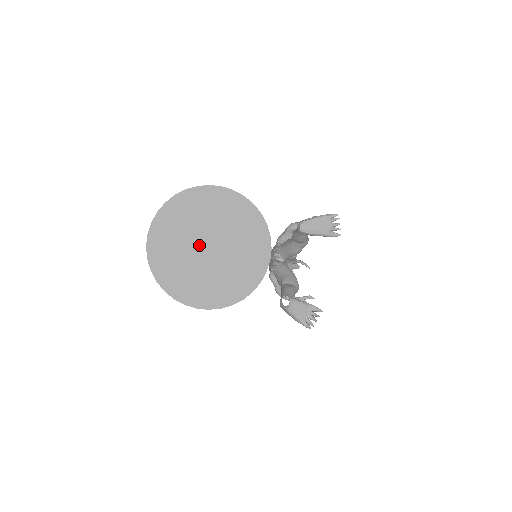
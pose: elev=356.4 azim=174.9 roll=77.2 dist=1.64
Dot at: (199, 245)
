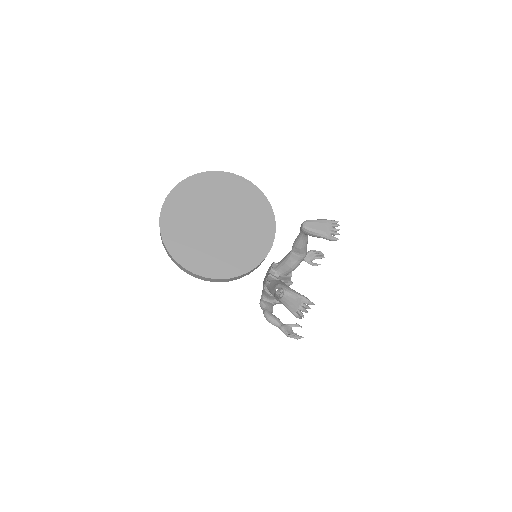
Dot at: (210, 218)
